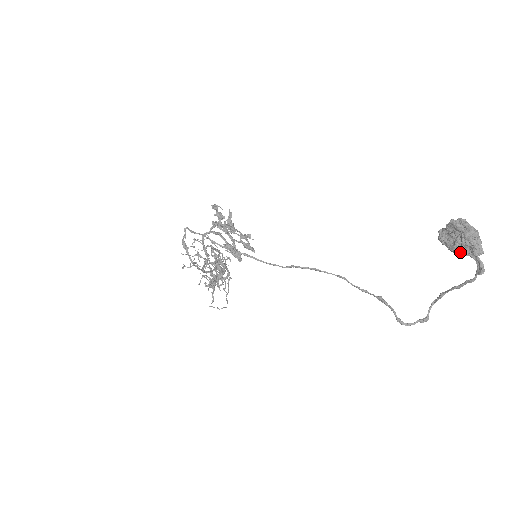
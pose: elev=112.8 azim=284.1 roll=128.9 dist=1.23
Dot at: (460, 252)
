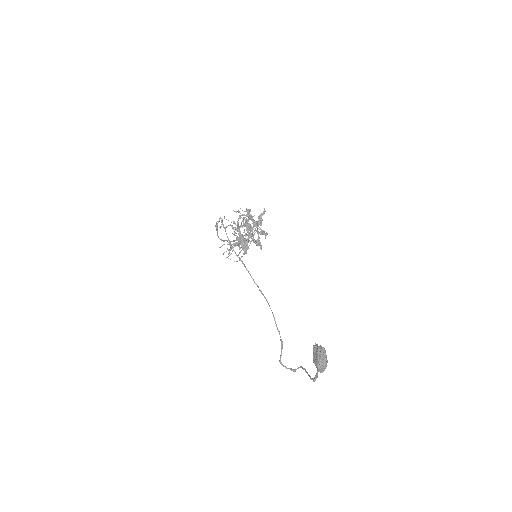
Dot at: (314, 363)
